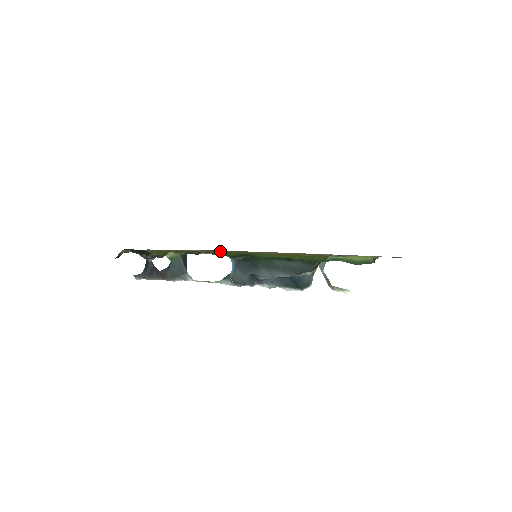
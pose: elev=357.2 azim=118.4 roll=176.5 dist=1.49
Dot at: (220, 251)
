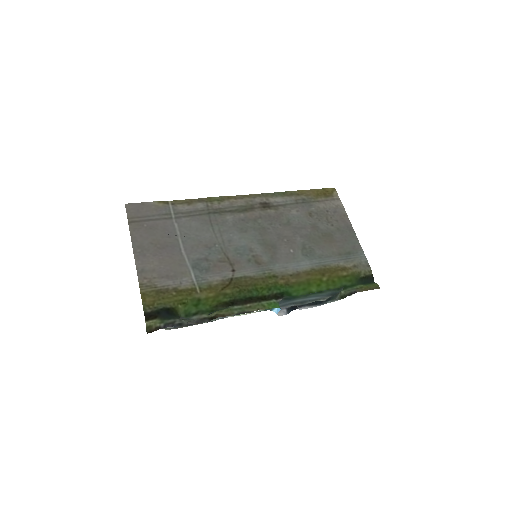
Dot at: (249, 286)
